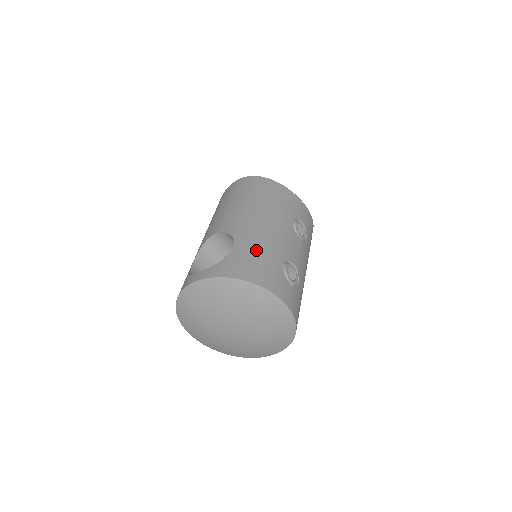
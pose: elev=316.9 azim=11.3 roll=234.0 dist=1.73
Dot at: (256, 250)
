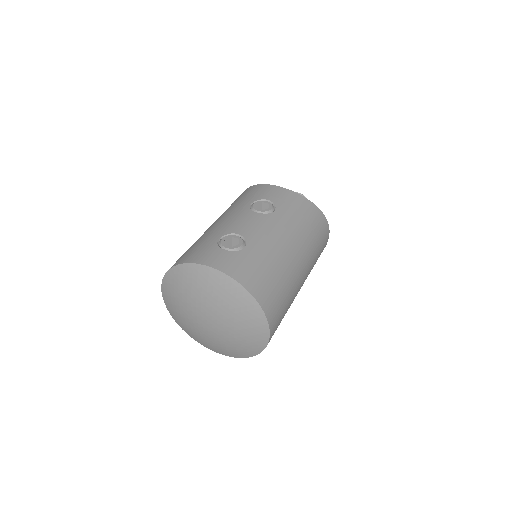
Dot at: (197, 242)
